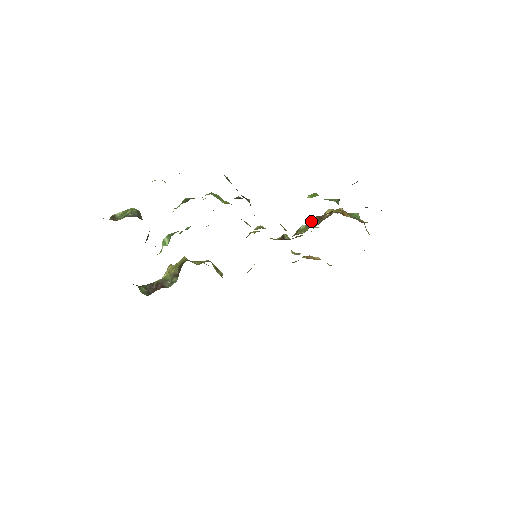
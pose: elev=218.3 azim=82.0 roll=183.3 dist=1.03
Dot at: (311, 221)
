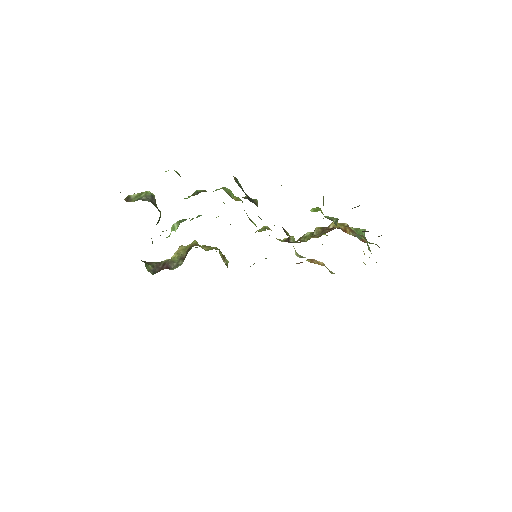
Dot at: (315, 231)
